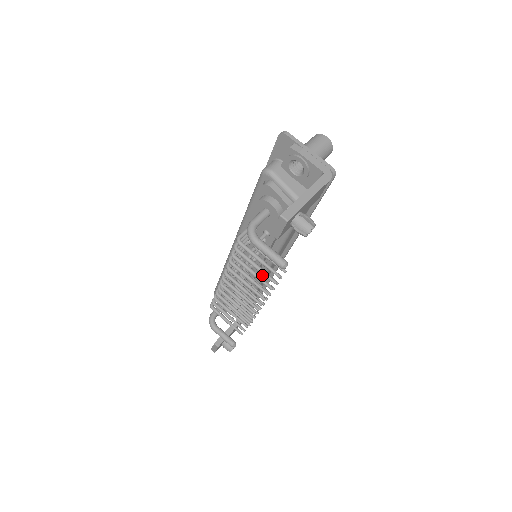
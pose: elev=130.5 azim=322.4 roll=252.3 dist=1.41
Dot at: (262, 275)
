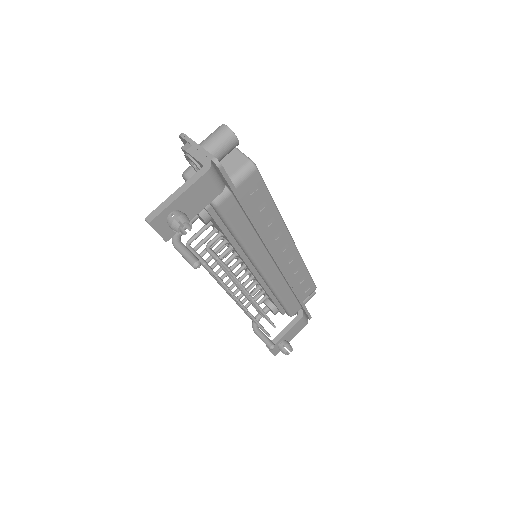
Dot at: (261, 275)
